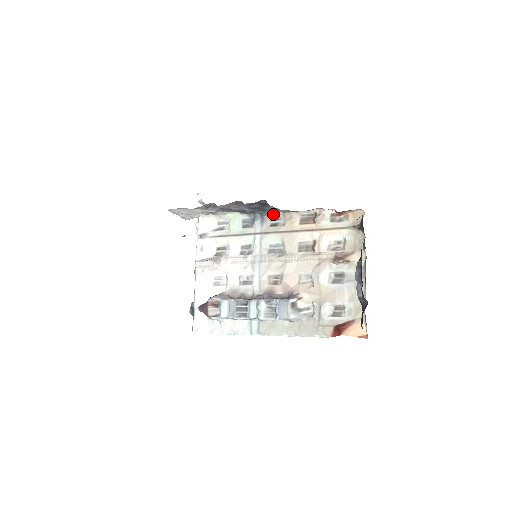
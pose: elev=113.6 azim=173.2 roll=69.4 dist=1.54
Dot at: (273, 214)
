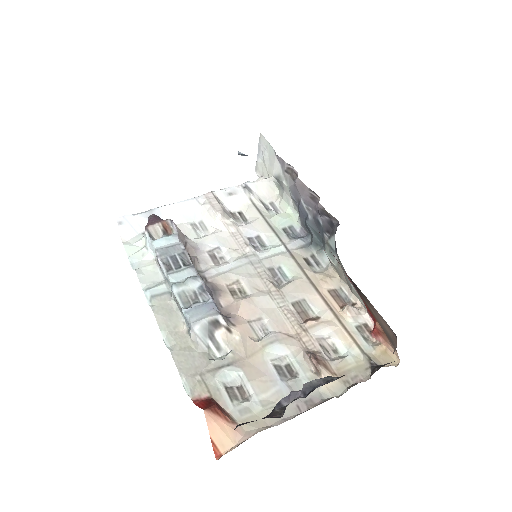
Dot at: (321, 254)
